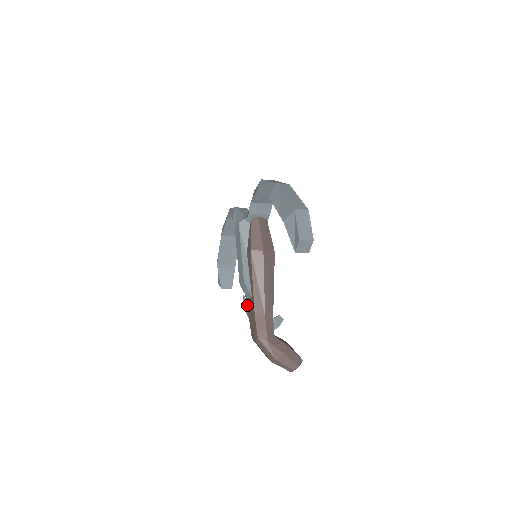
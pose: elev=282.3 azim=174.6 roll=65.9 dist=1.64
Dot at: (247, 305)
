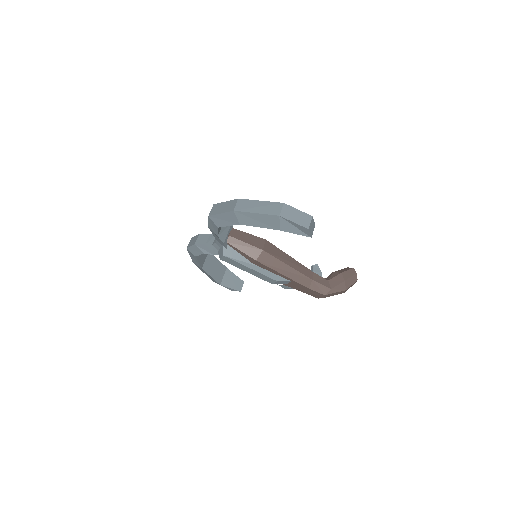
Dot at: (291, 287)
